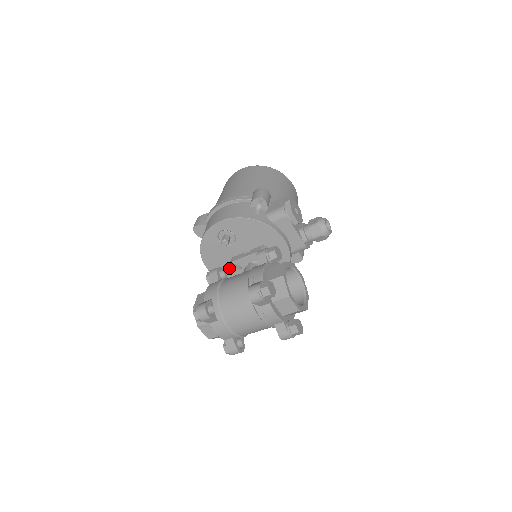
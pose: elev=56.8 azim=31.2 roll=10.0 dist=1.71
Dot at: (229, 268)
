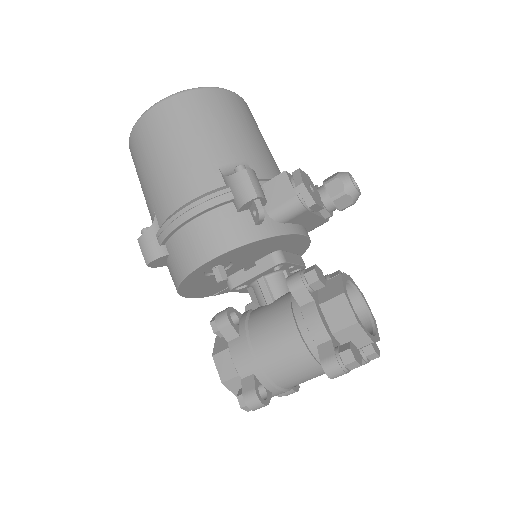
Dot at: (222, 285)
